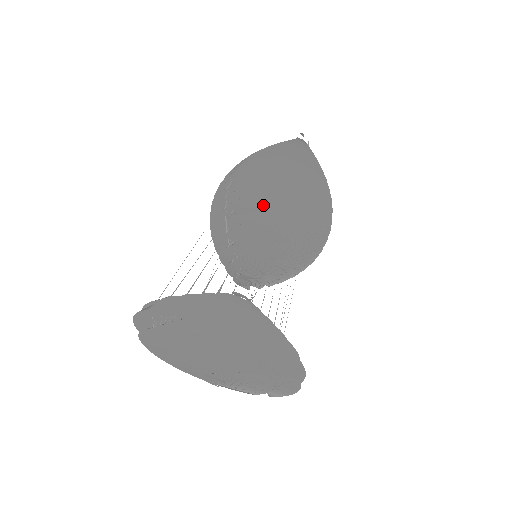
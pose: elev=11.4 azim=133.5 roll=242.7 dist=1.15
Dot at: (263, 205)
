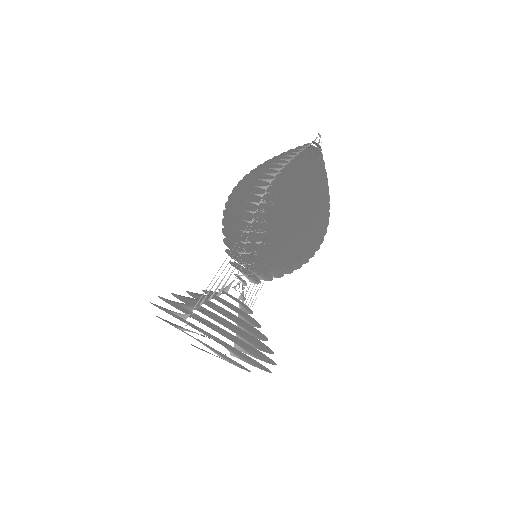
Dot at: (283, 233)
